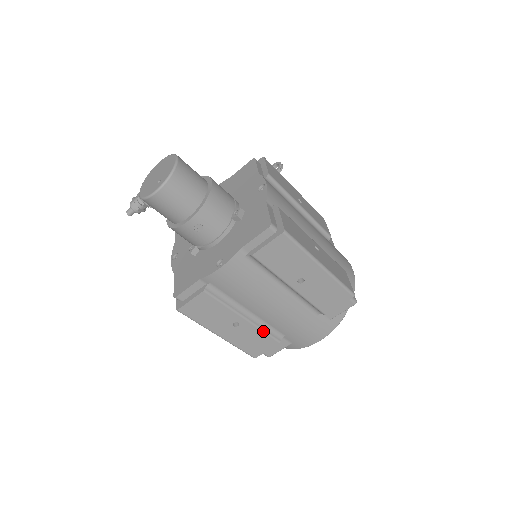
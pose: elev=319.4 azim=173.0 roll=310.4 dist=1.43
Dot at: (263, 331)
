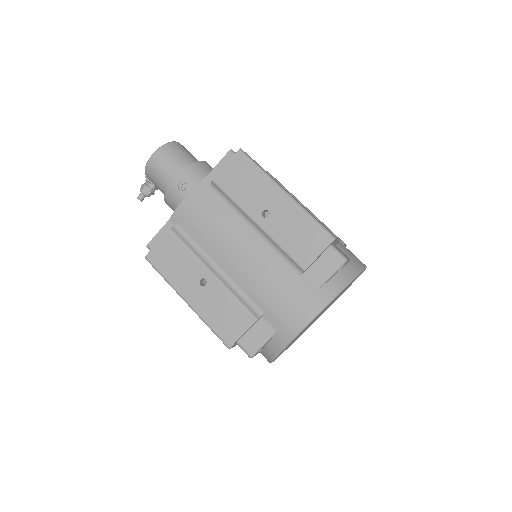
Dot at: (234, 296)
